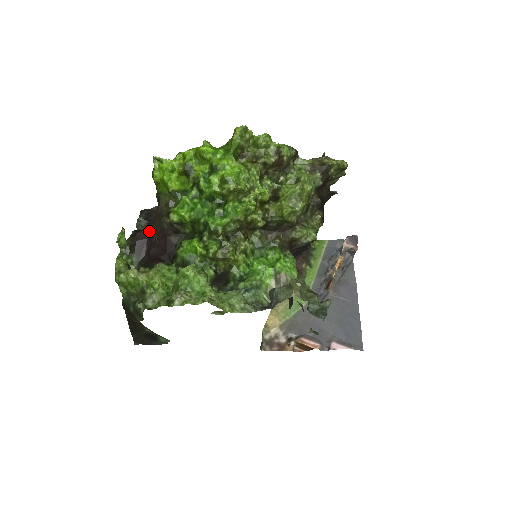
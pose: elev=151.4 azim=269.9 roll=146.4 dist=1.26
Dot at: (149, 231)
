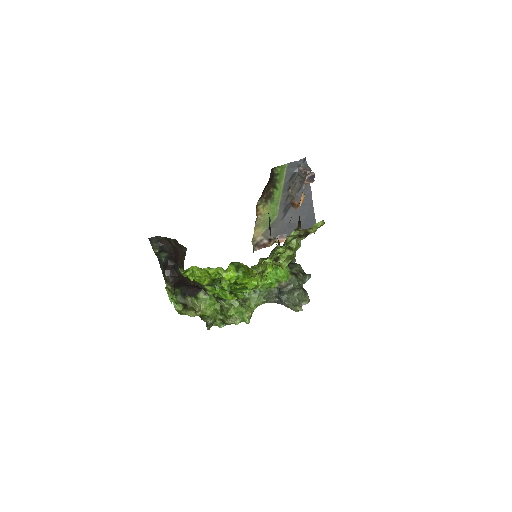
Dot at: (182, 278)
